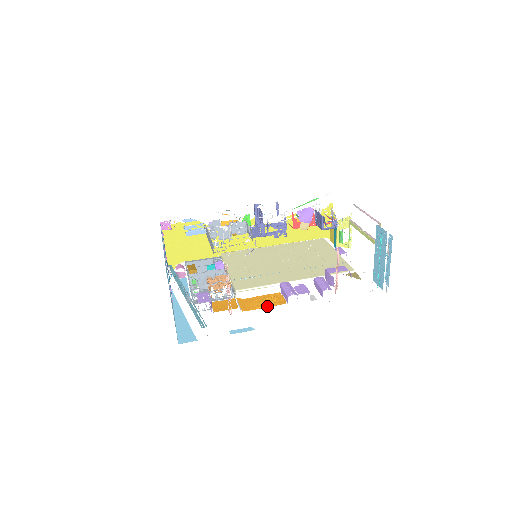
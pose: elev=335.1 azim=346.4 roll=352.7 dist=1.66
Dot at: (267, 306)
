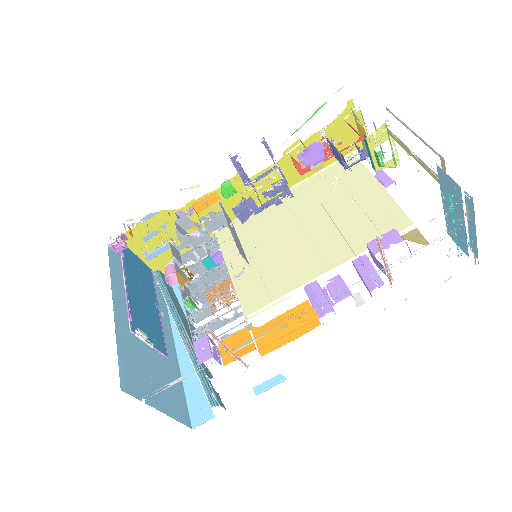
Dot at: (294, 337)
